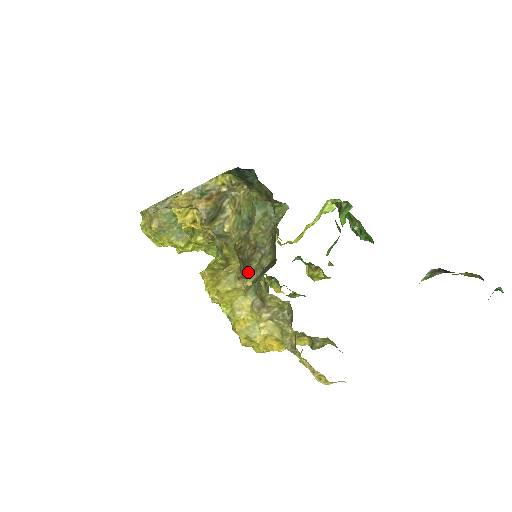
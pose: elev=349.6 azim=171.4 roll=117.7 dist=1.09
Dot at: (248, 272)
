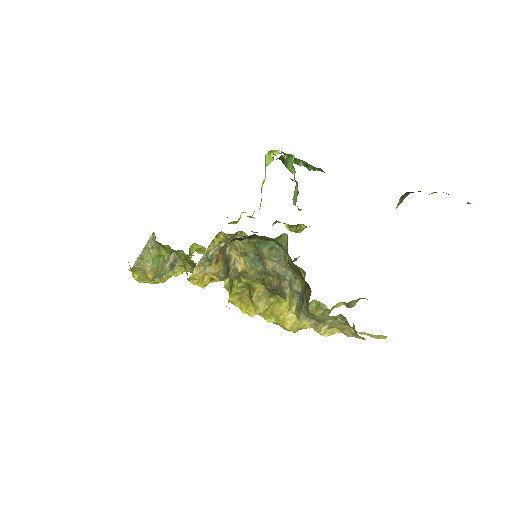
Dot at: (287, 300)
